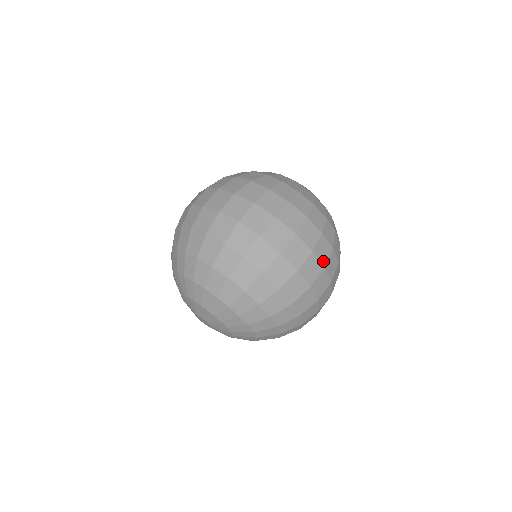
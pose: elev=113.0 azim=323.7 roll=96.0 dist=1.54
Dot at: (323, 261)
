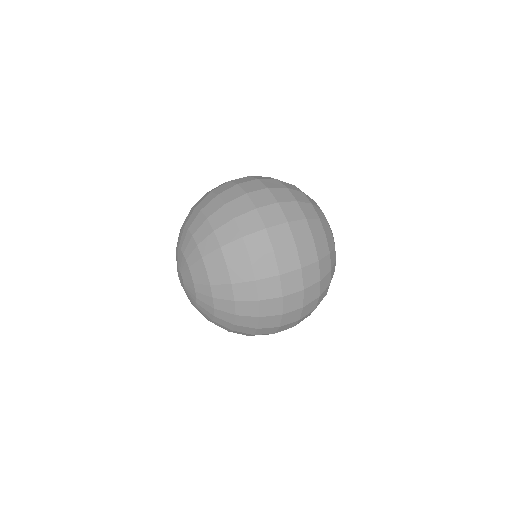
Dot at: (288, 217)
